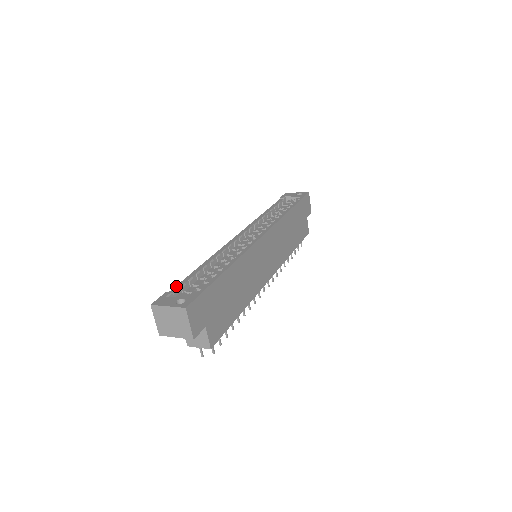
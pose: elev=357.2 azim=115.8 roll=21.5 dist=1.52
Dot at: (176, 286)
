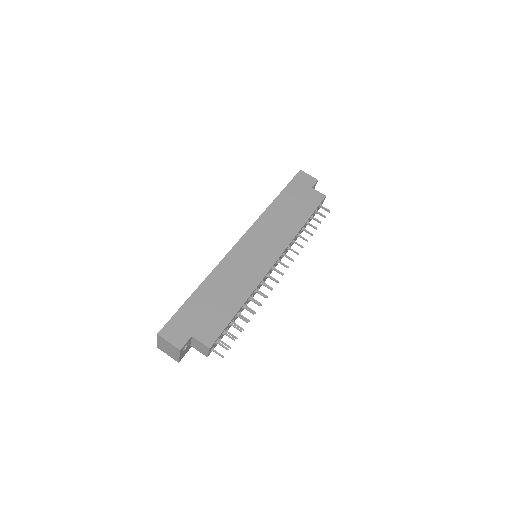
Dot at: occluded
